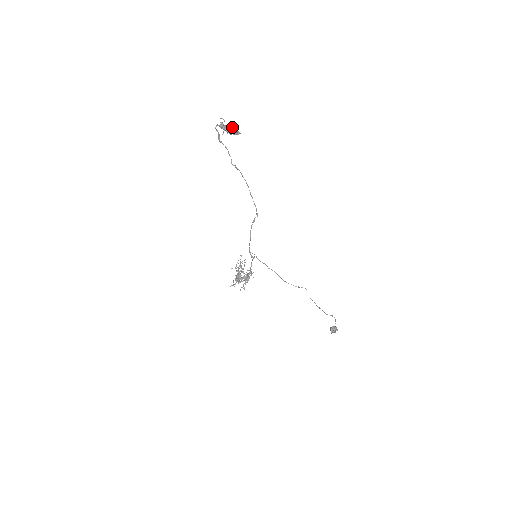
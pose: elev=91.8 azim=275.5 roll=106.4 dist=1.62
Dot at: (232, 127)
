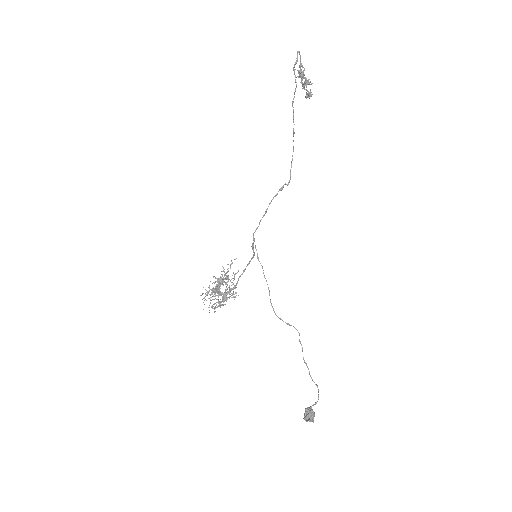
Dot at: (308, 81)
